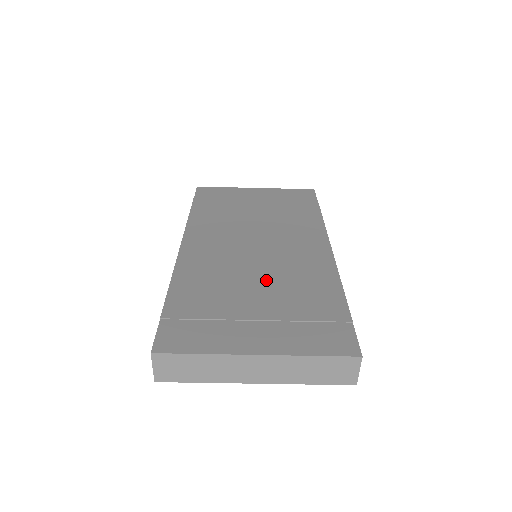
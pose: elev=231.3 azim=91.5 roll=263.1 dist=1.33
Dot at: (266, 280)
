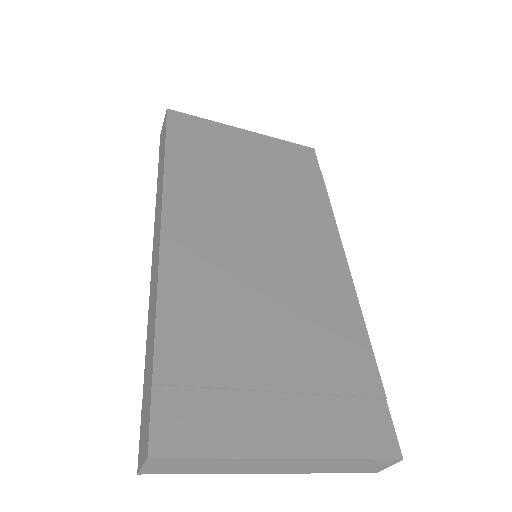
Dot at: (282, 314)
